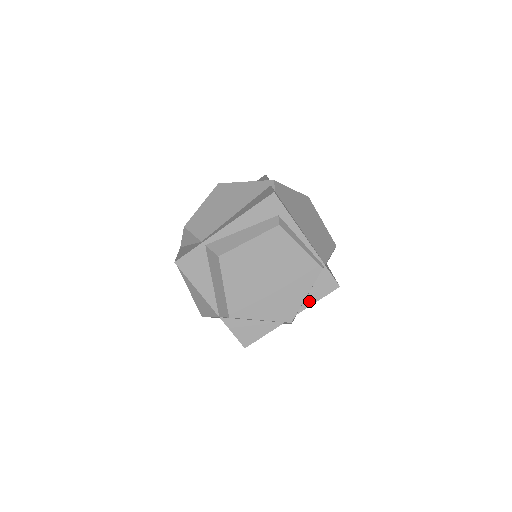
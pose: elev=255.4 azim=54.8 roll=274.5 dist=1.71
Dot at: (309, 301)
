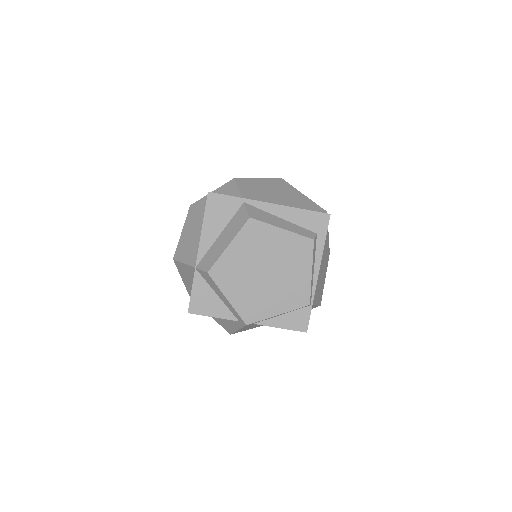
Dot at: (274, 322)
